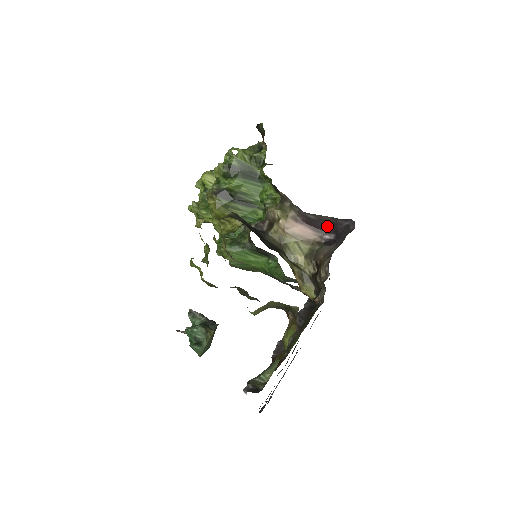
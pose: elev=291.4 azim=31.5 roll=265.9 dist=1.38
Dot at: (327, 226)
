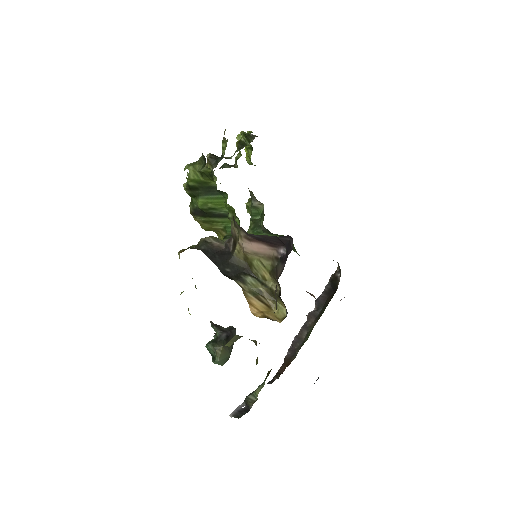
Dot at: (276, 241)
